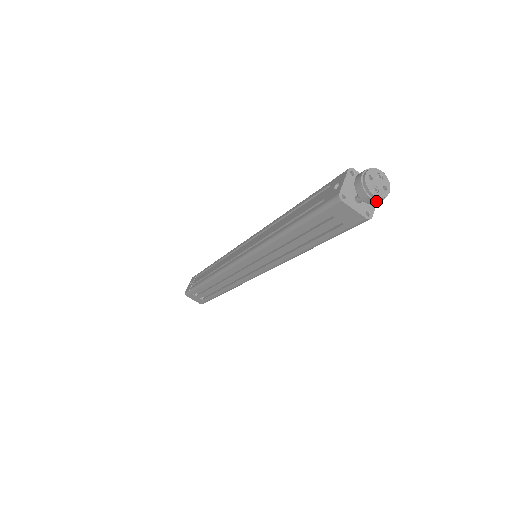
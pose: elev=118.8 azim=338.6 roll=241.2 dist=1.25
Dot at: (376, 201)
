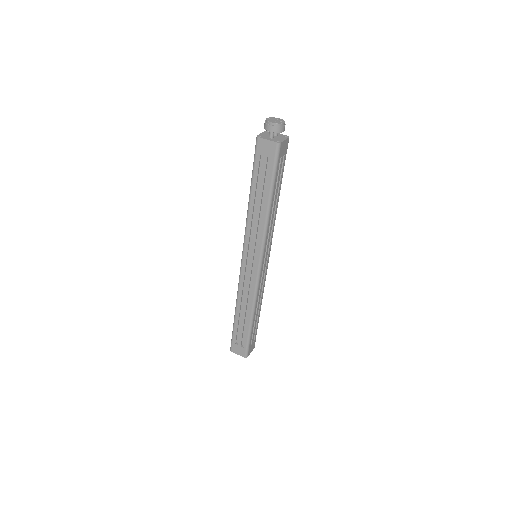
Dot at: (276, 127)
